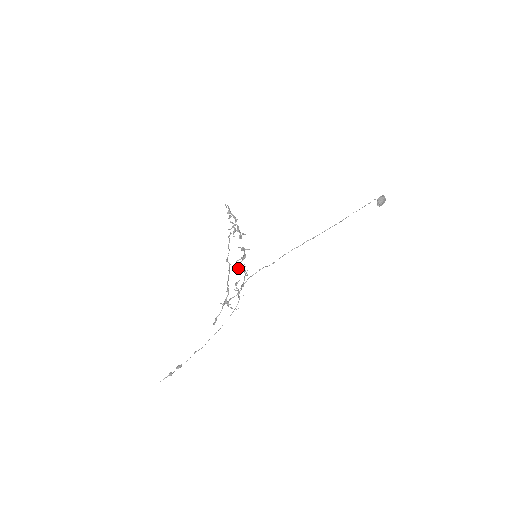
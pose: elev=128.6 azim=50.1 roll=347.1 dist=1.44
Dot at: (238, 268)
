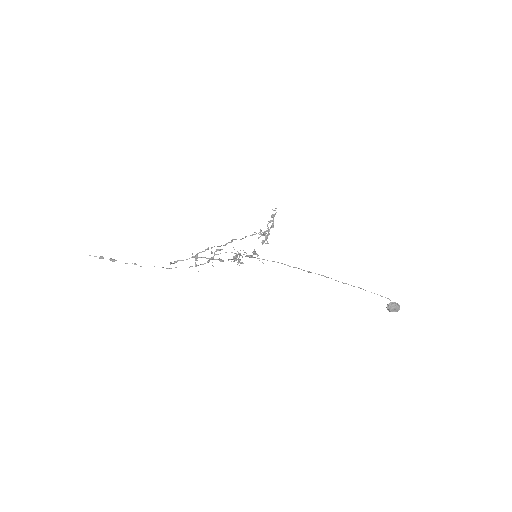
Dot at: (235, 255)
